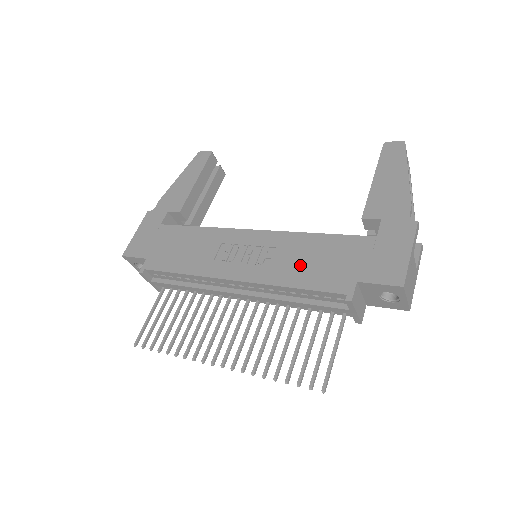
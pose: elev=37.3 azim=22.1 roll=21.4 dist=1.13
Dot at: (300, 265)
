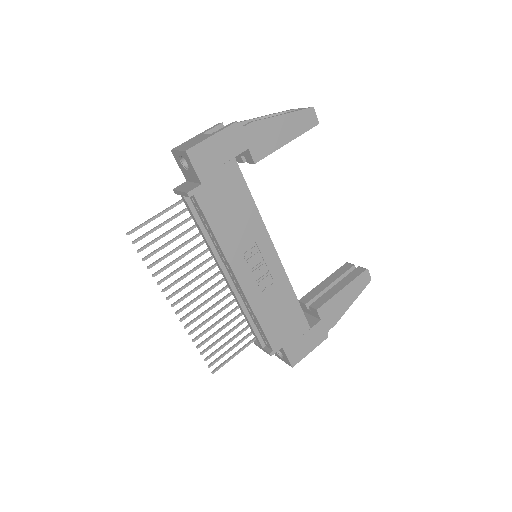
Dot at: (273, 310)
